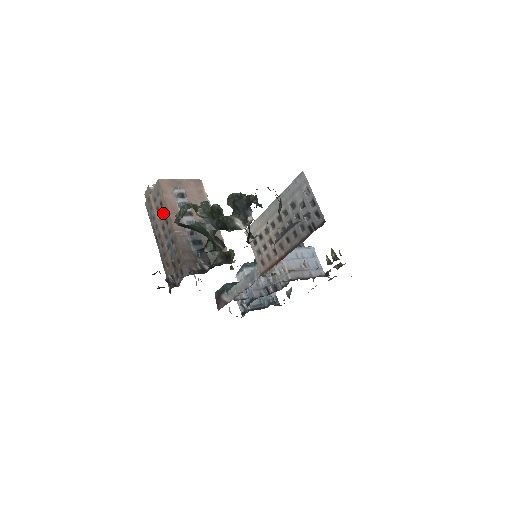
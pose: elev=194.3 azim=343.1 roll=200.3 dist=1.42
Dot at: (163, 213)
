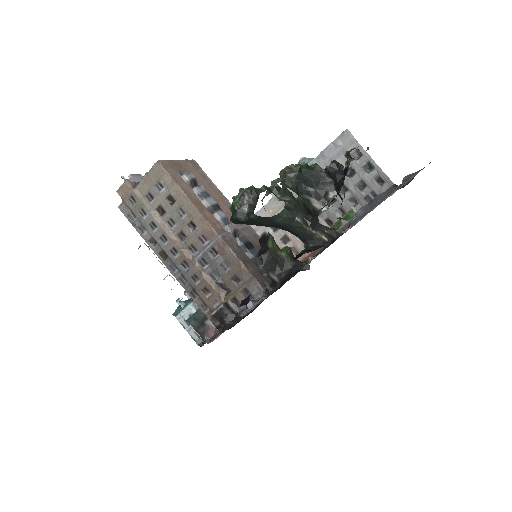
Dot at: (179, 213)
